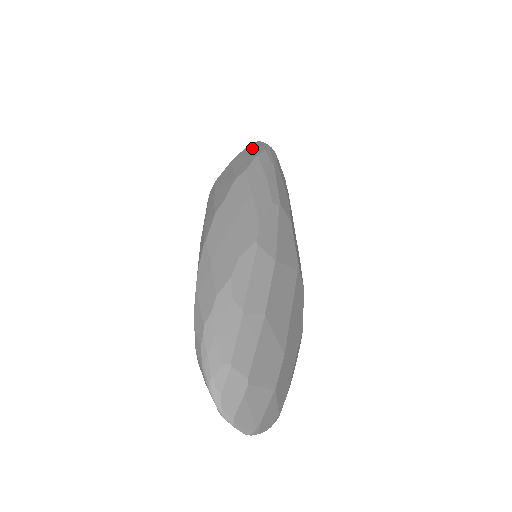
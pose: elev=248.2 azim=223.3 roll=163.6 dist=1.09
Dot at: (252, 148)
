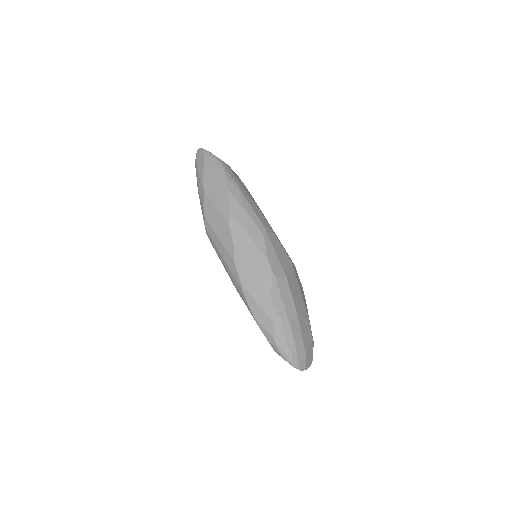
Dot at: (212, 173)
